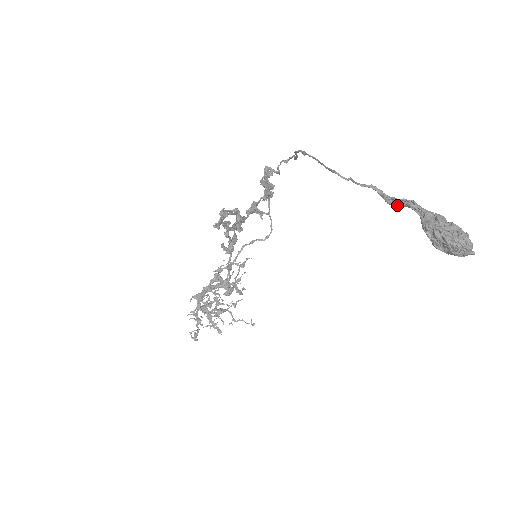
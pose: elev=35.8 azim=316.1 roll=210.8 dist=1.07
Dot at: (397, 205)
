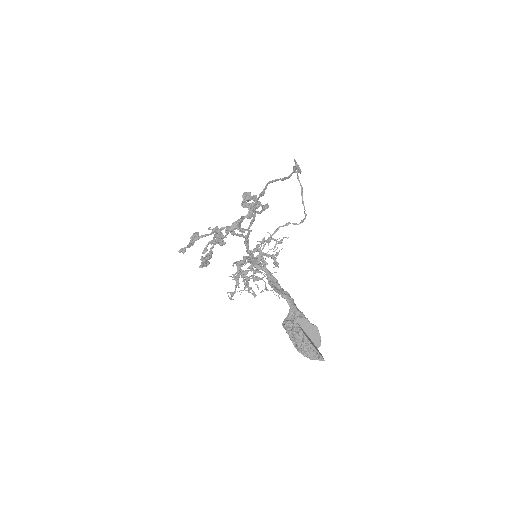
Dot at: (276, 292)
